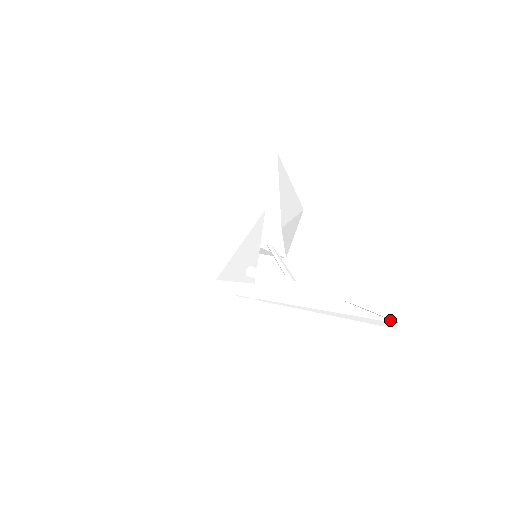
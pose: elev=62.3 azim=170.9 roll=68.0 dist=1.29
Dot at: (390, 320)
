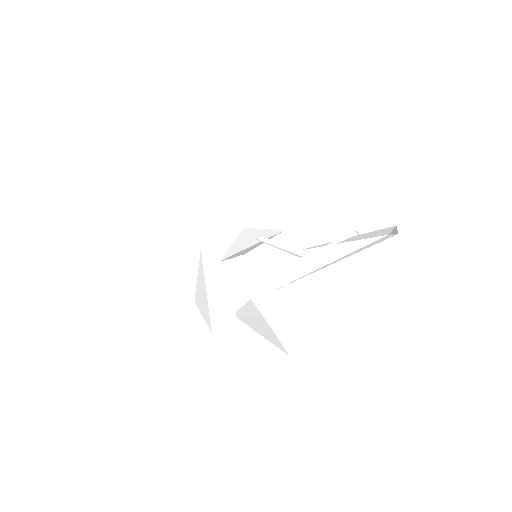
Dot at: (380, 236)
